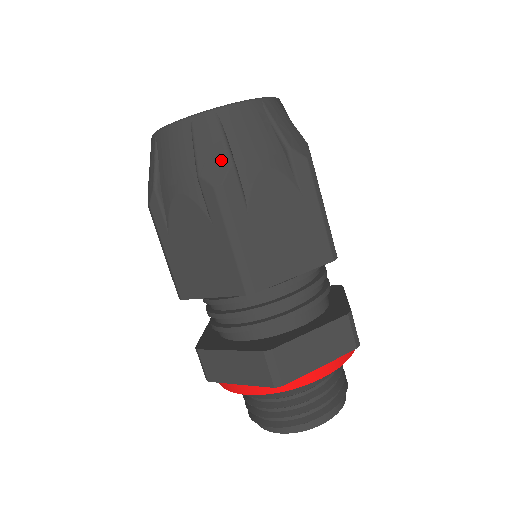
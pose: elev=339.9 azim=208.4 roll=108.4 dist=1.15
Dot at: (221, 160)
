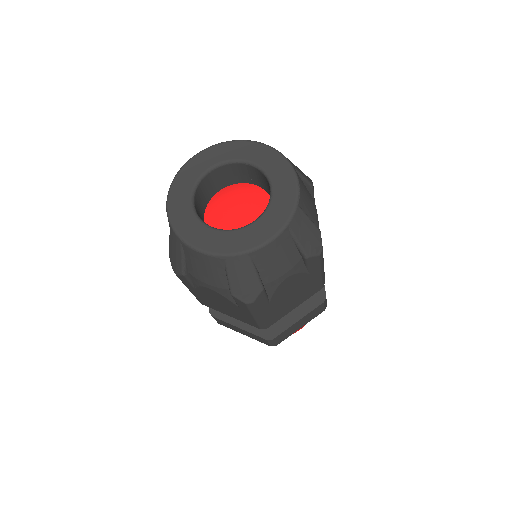
Dot at: (253, 289)
